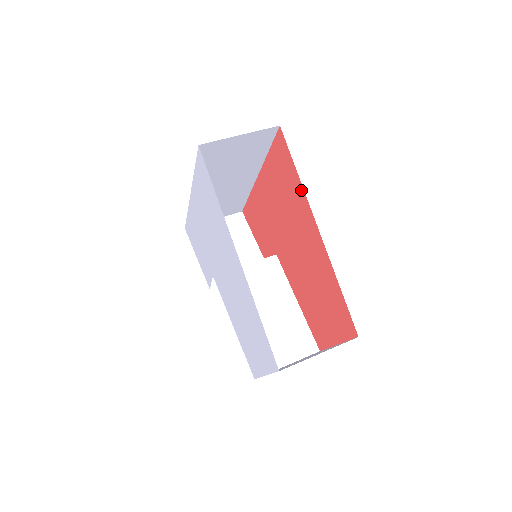
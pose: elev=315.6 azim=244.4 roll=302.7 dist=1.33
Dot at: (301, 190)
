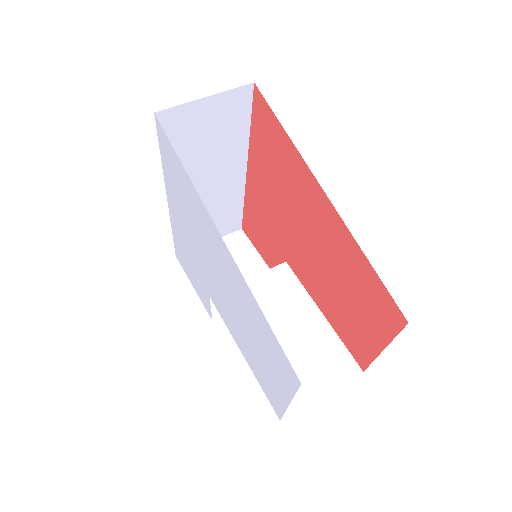
Dot at: (293, 151)
